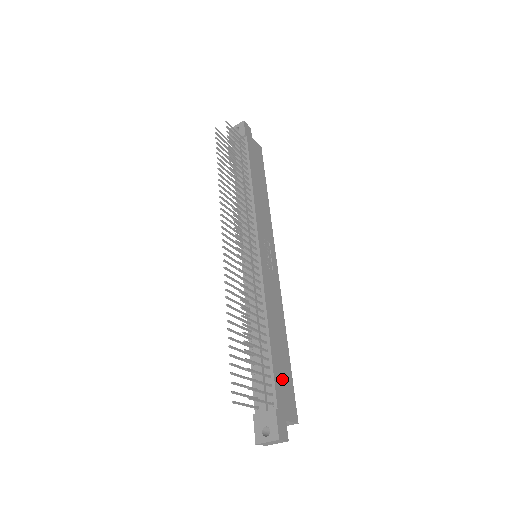
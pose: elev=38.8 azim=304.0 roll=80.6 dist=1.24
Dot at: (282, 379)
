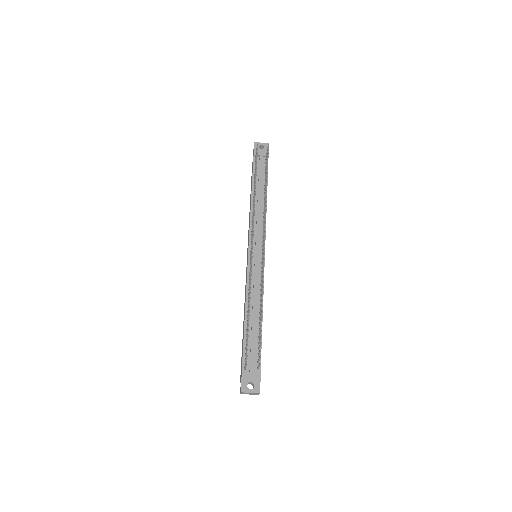
Dot at: occluded
